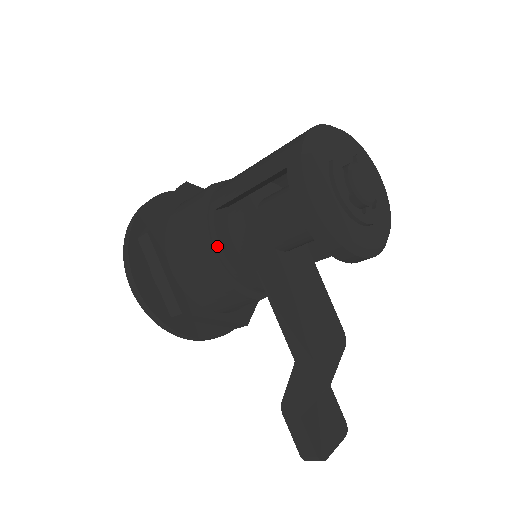
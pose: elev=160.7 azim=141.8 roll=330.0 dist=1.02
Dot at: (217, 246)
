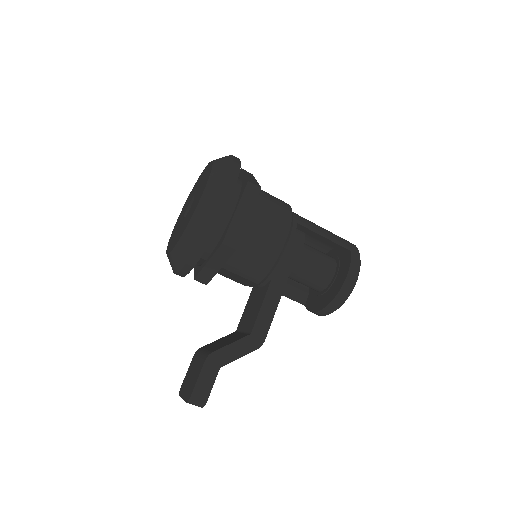
Dot at: (290, 242)
